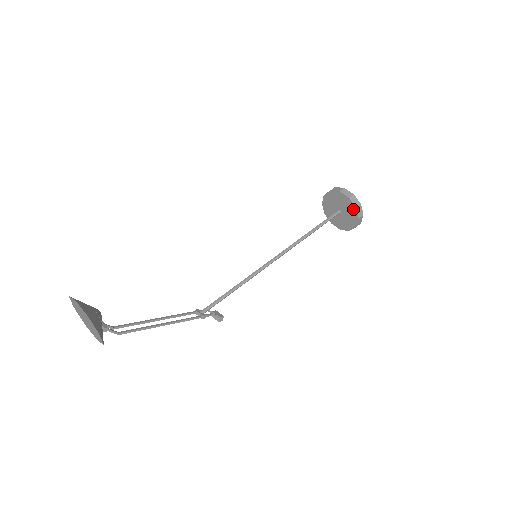
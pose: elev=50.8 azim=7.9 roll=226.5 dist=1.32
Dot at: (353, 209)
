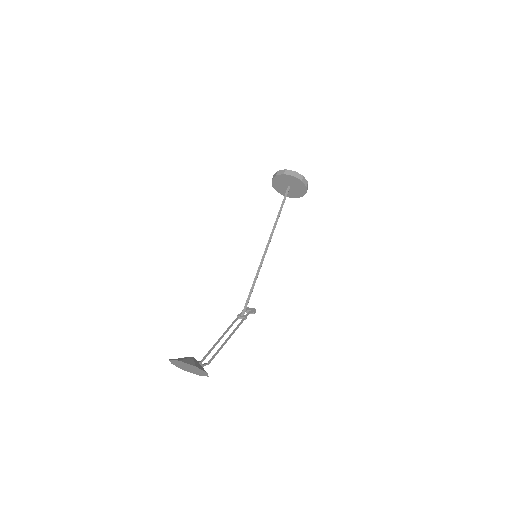
Dot at: (300, 182)
